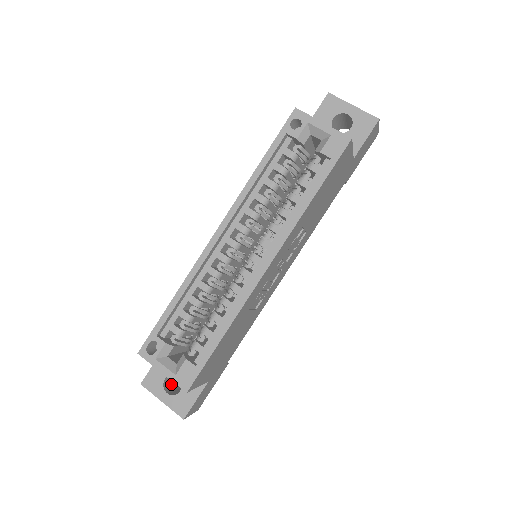
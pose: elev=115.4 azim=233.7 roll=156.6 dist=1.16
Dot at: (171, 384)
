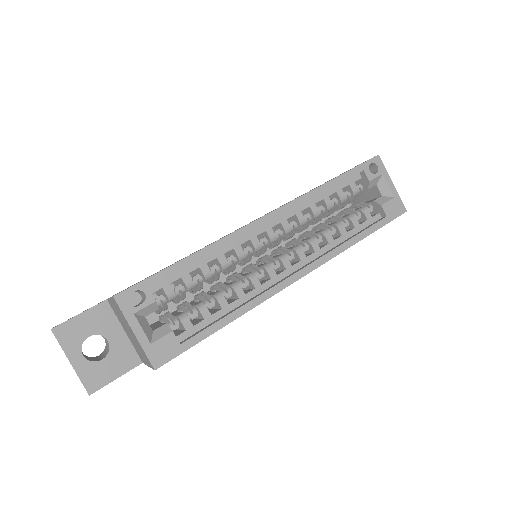
Dot at: occluded
